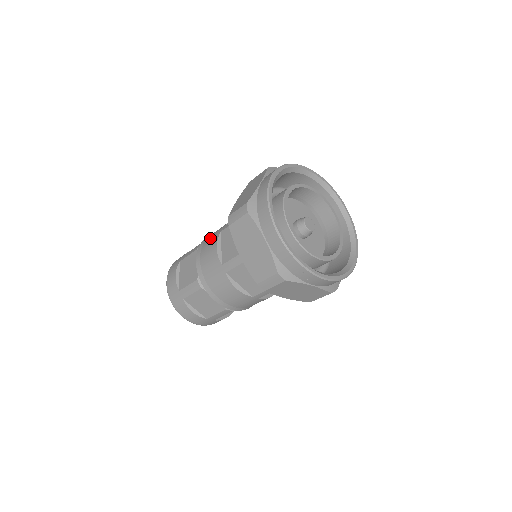
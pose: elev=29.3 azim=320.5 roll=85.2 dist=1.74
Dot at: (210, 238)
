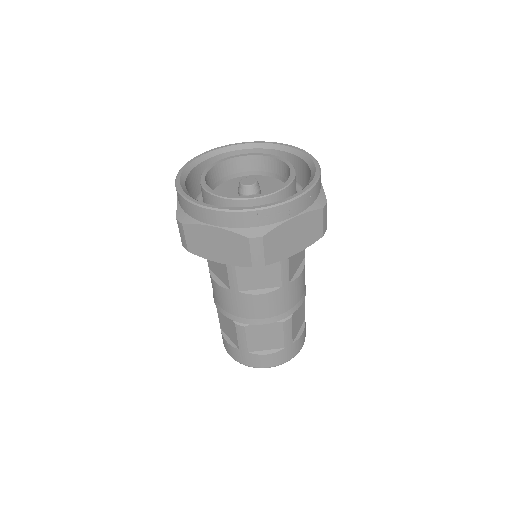
Dot at: occluded
